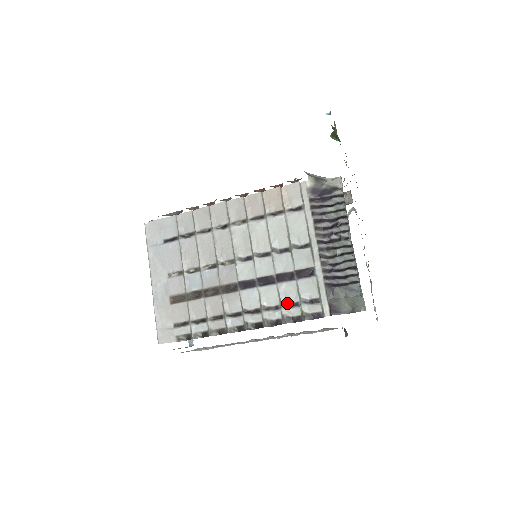
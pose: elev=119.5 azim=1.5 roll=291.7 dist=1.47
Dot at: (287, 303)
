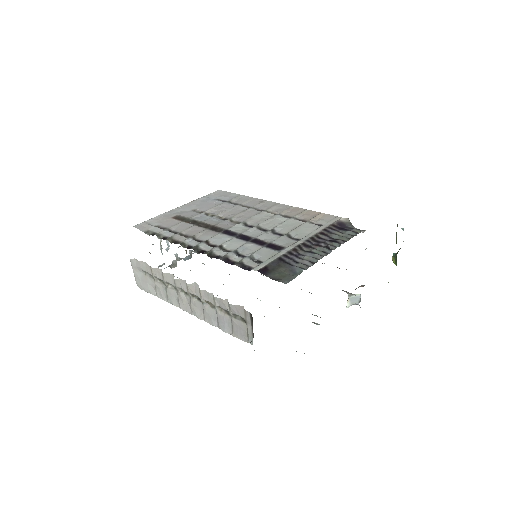
Dot at: (239, 253)
